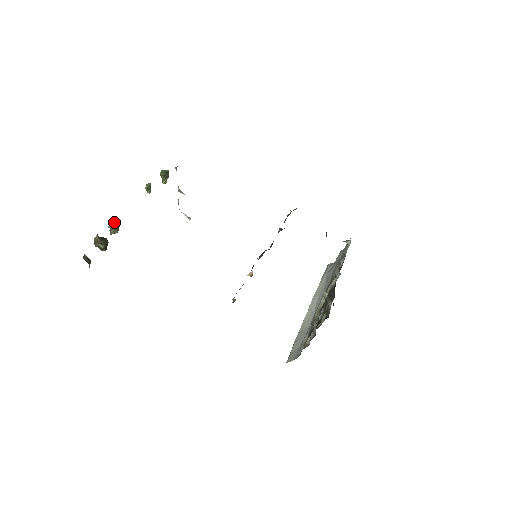
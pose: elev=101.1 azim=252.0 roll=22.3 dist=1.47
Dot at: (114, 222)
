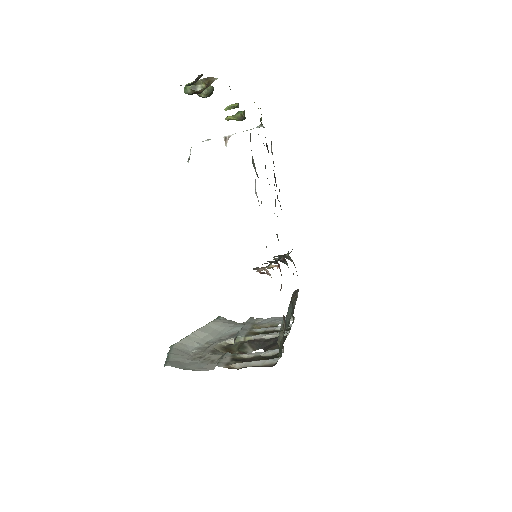
Dot at: occluded
